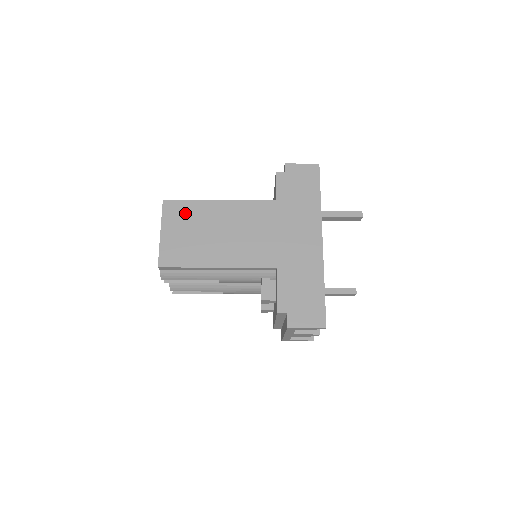
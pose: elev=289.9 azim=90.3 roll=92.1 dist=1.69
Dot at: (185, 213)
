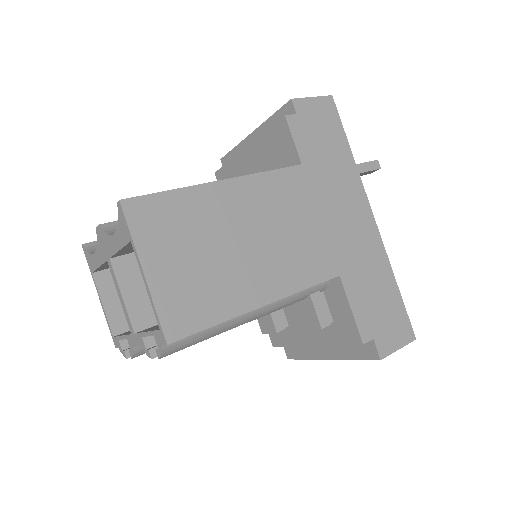
Dot at: (174, 219)
